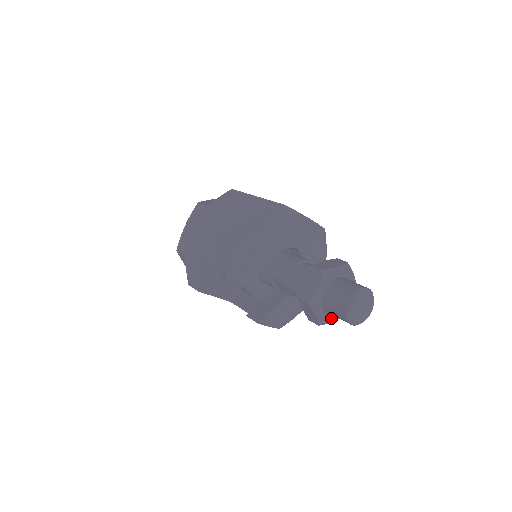
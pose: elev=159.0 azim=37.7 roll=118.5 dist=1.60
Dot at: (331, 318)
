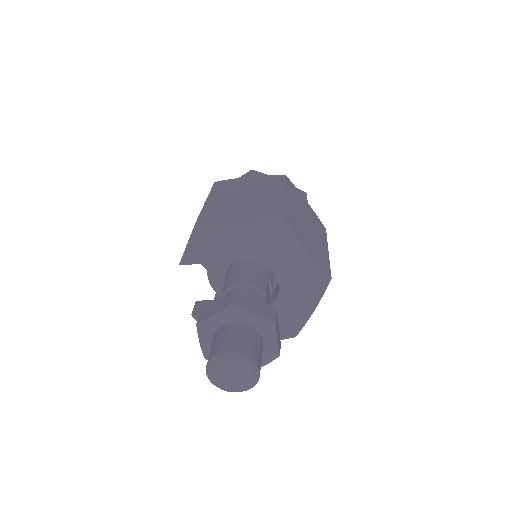
Dot at: occluded
